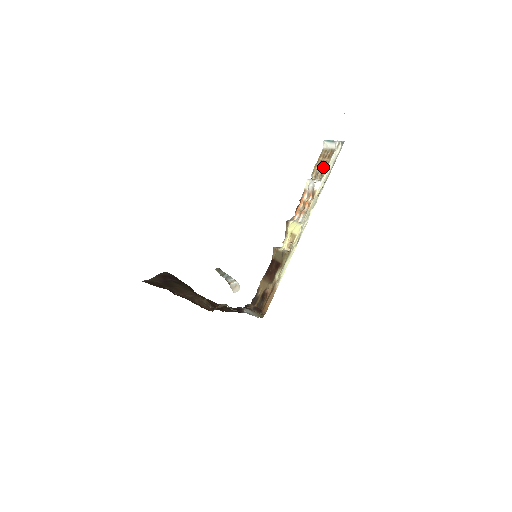
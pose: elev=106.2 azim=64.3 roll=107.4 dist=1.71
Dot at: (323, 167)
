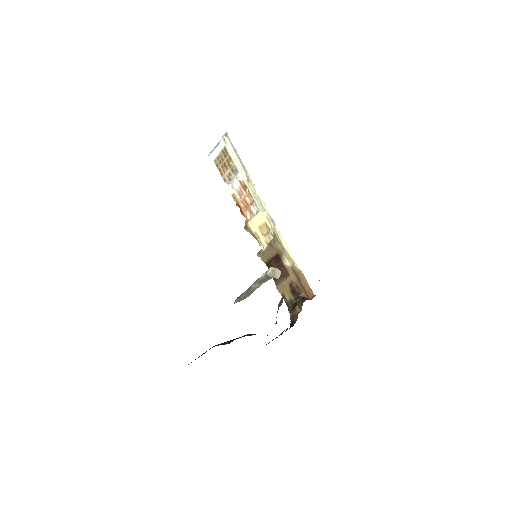
Dot at: (229, 165)
